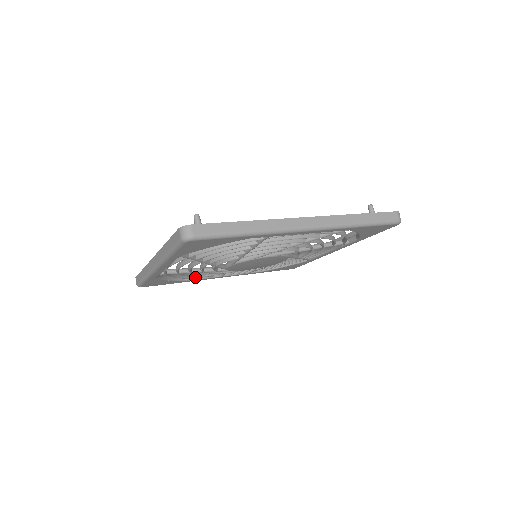
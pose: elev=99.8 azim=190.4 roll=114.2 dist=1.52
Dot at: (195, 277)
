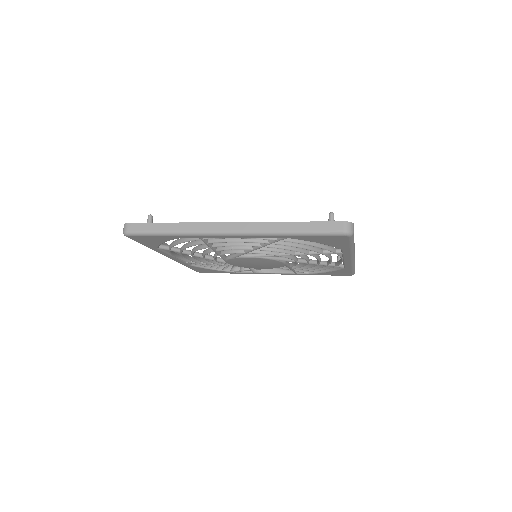
Dot at: (171, 249)
